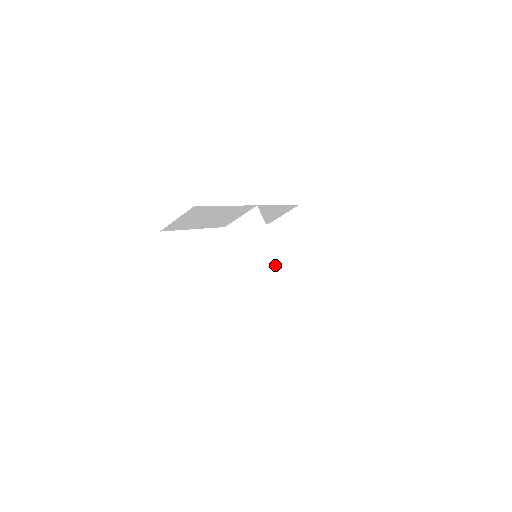
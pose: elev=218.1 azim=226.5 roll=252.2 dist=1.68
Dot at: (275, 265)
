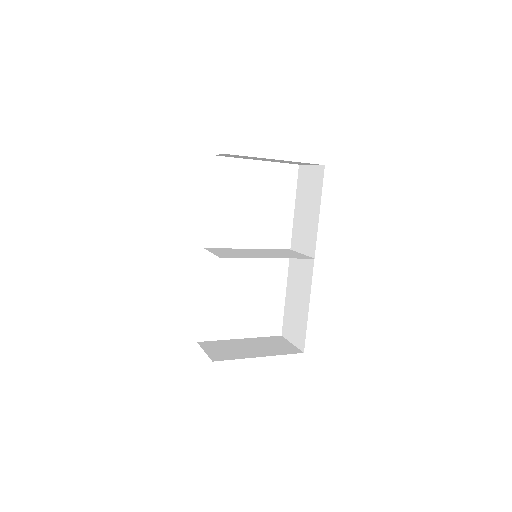
Dot at: occluded
